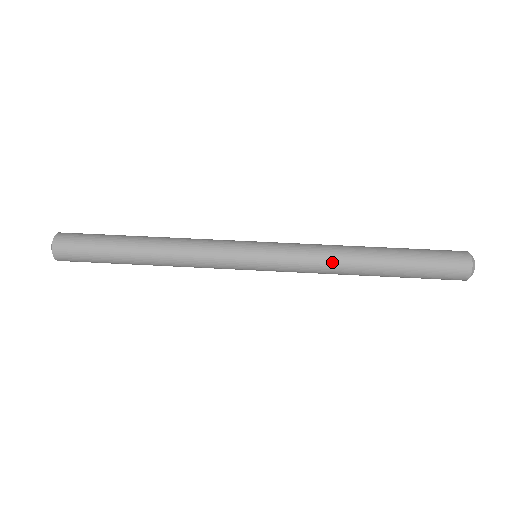
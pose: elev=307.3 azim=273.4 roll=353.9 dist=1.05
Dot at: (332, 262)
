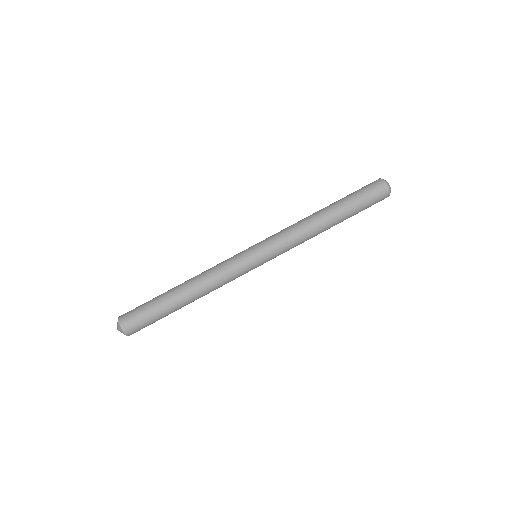
Dot at: (304, 228)
